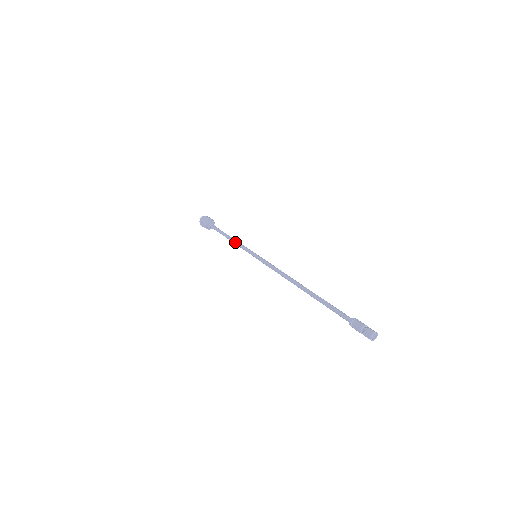
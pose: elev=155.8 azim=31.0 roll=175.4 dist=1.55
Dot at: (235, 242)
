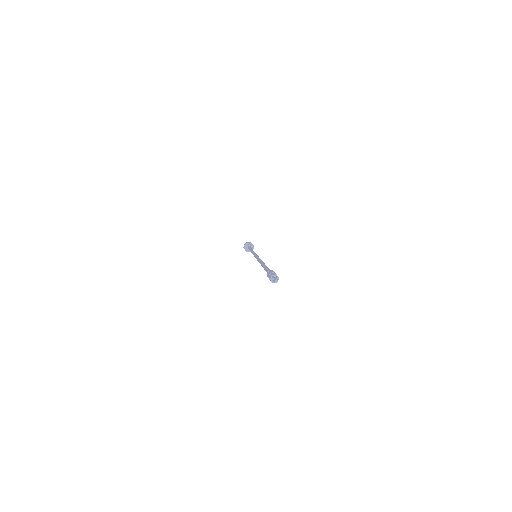
Dot at: (252, 251)
